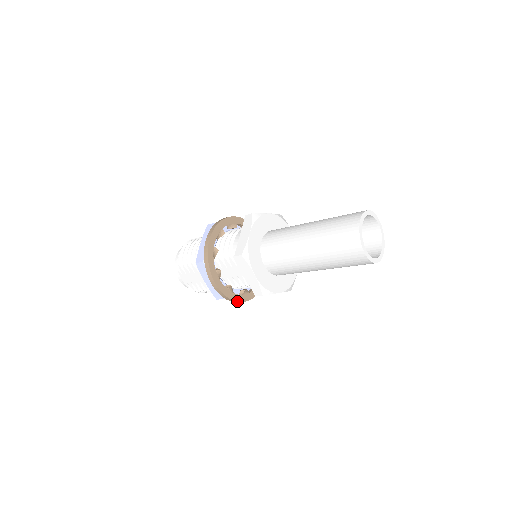
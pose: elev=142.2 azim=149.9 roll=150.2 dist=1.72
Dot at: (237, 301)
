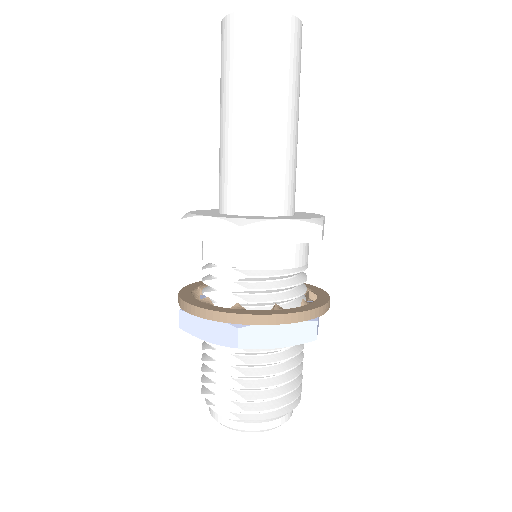
Dot at: (262, 315)
